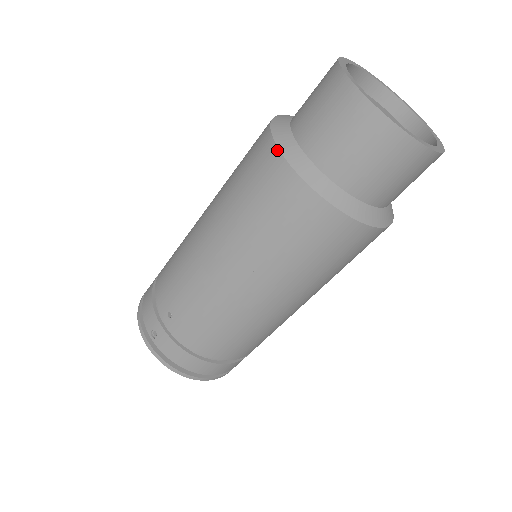
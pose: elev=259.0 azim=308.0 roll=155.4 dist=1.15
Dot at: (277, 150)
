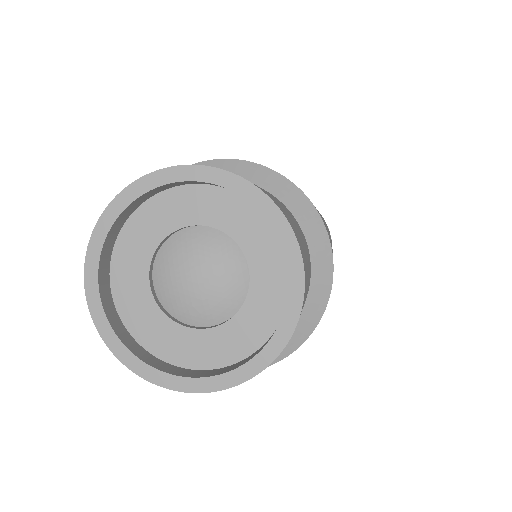
Dot at: occluded
